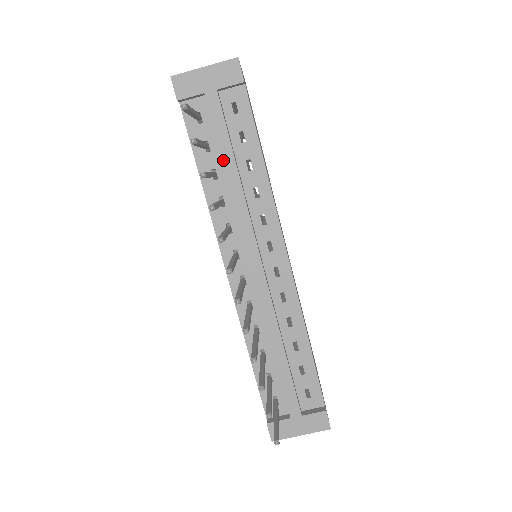
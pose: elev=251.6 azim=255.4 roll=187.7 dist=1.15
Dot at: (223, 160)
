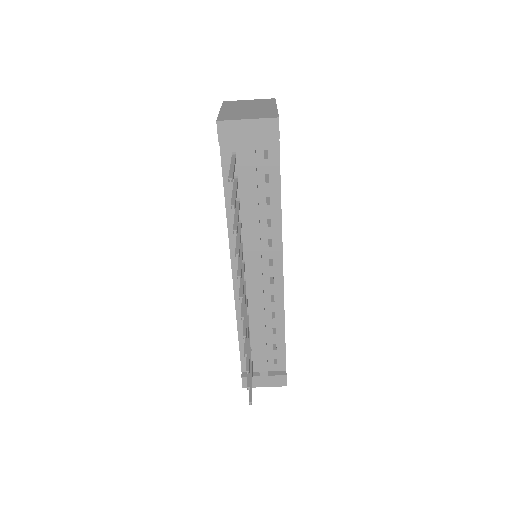
Dot at: (248, 196)
